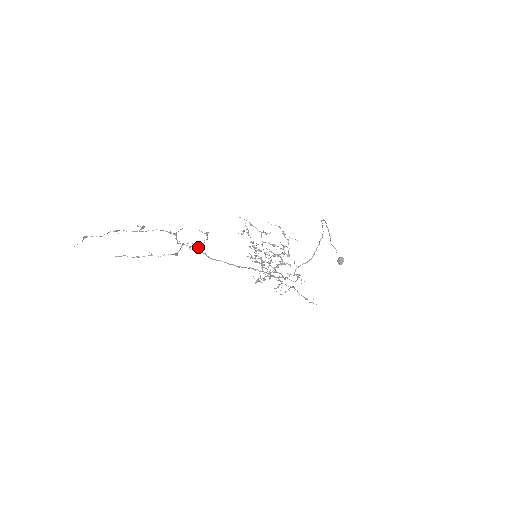
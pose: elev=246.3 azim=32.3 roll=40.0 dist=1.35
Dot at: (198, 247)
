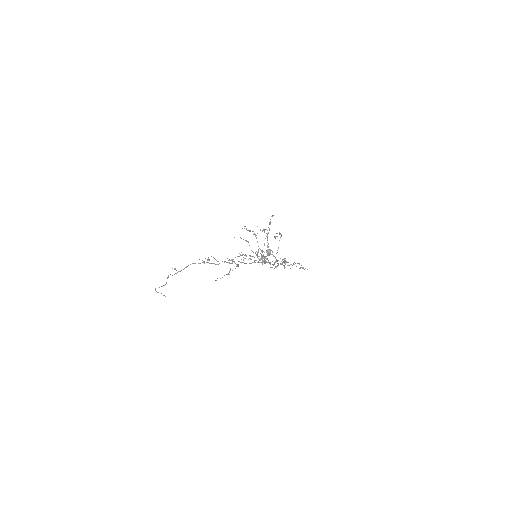
Dot at: occluded
